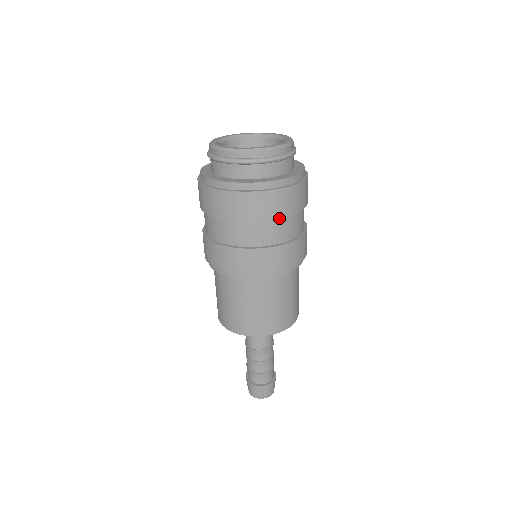
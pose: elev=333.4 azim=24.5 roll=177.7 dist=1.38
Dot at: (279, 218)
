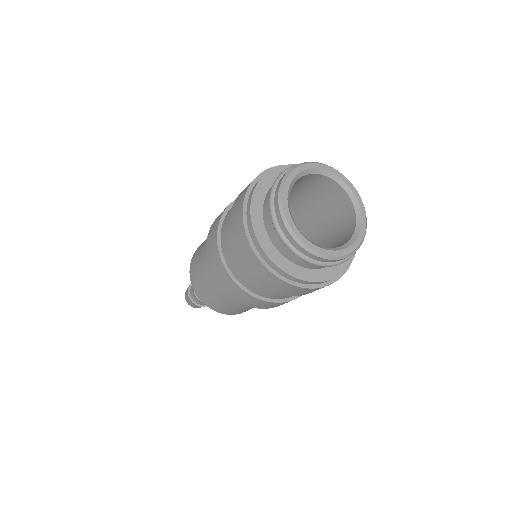
Dot at: (277, 293)
